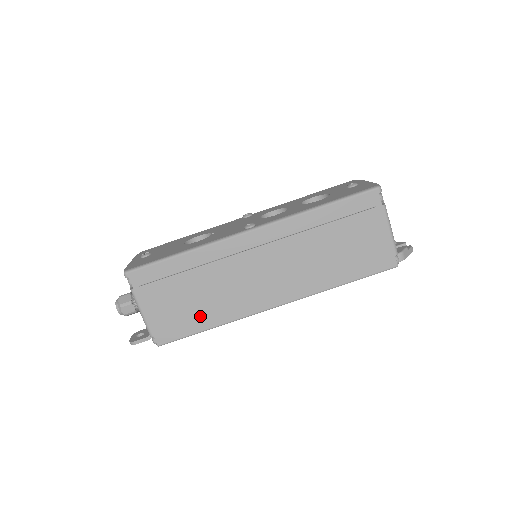
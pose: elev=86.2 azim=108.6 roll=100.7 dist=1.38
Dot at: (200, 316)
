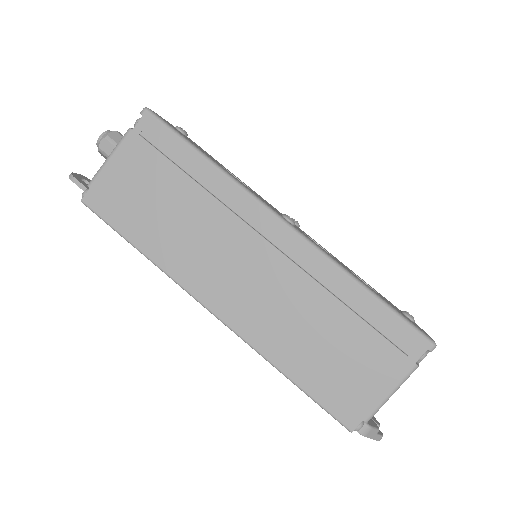
Dot at: (146, 227)
